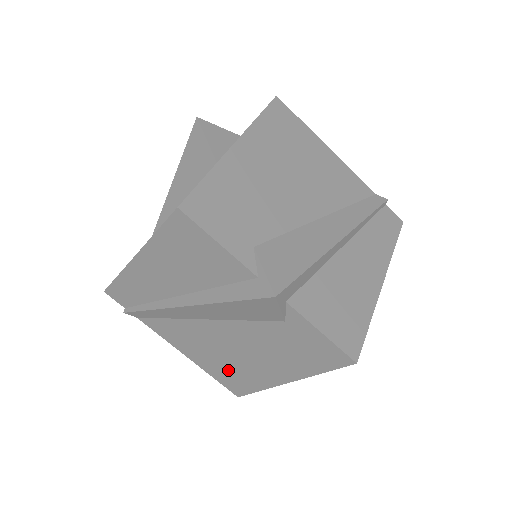
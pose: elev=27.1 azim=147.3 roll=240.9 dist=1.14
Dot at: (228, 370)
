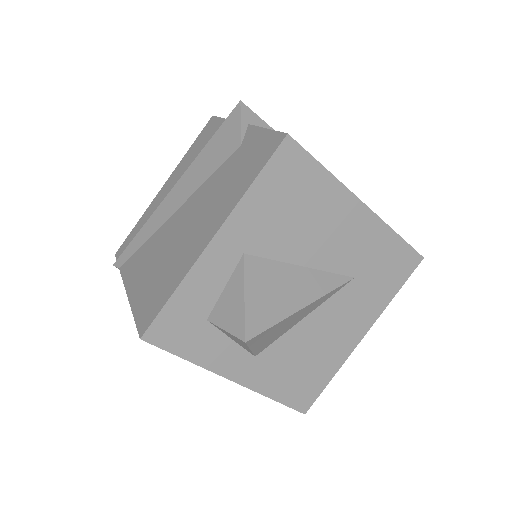
Dot at: (158, 280)
